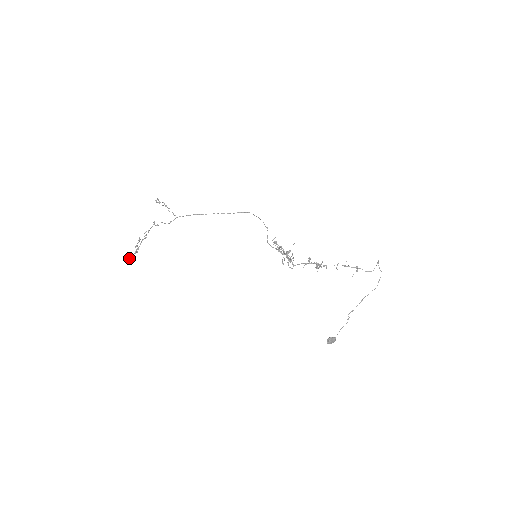
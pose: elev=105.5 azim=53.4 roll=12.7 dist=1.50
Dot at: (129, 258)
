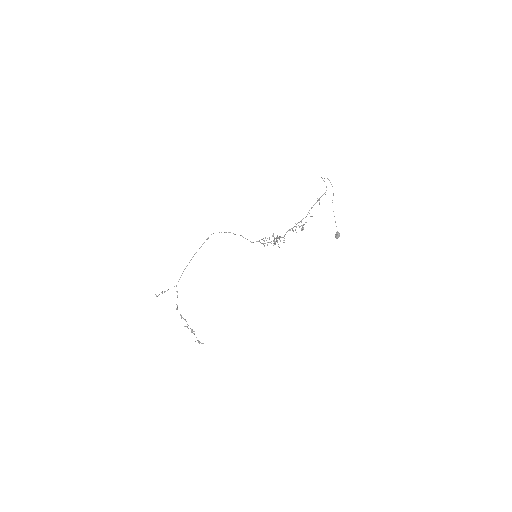
Dot at: (200, 342)
